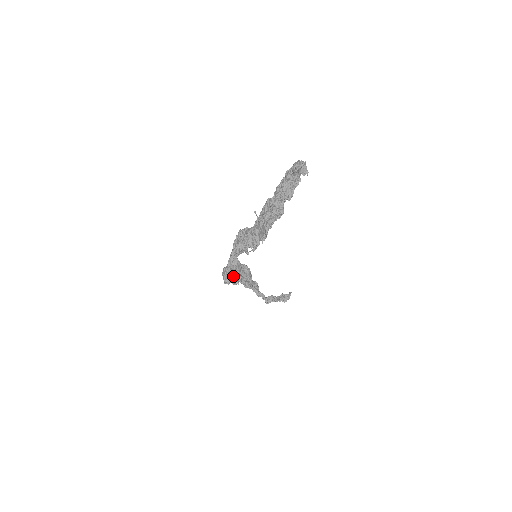
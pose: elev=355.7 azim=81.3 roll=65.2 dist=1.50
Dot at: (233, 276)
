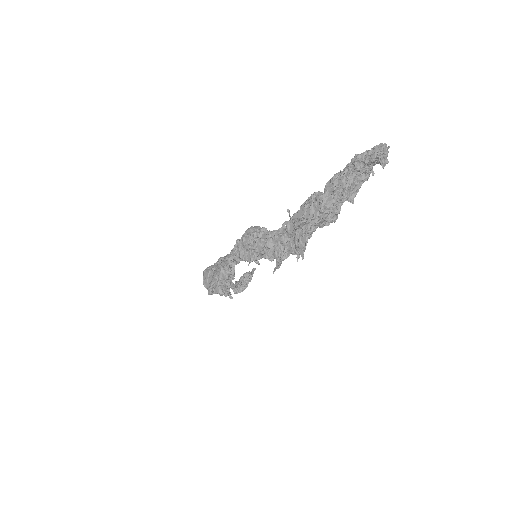
Dot at: (223, 285)
